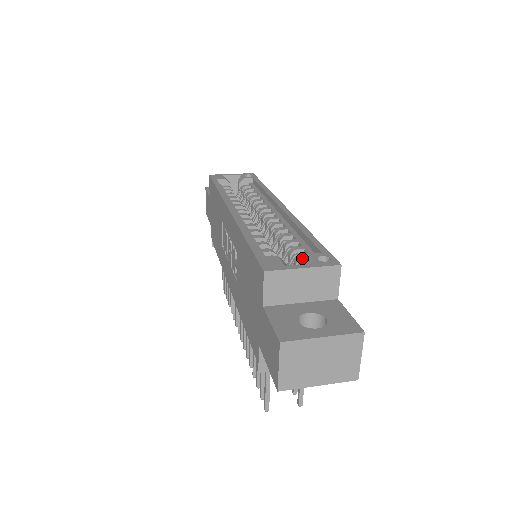
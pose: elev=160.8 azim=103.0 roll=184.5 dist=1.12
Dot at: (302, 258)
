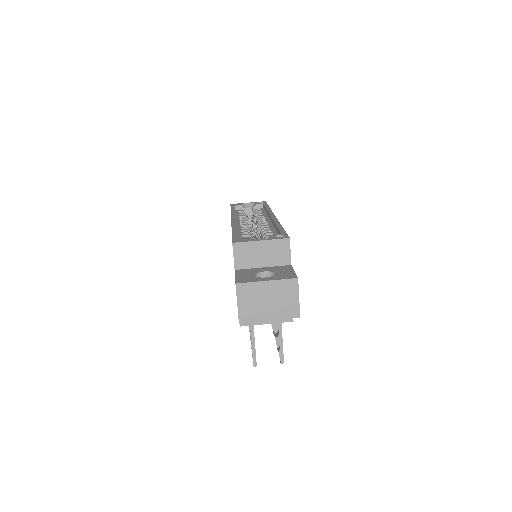
Dot at: occluded
